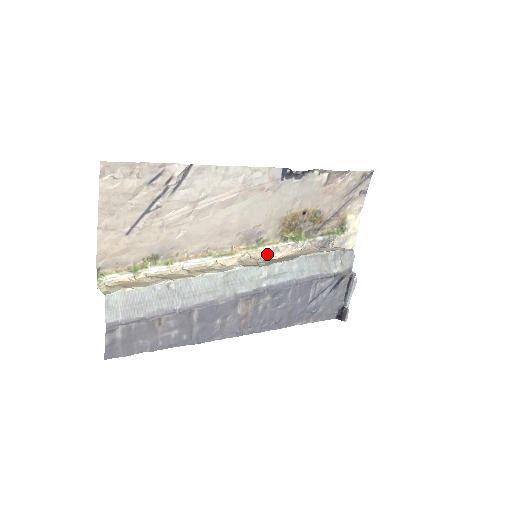
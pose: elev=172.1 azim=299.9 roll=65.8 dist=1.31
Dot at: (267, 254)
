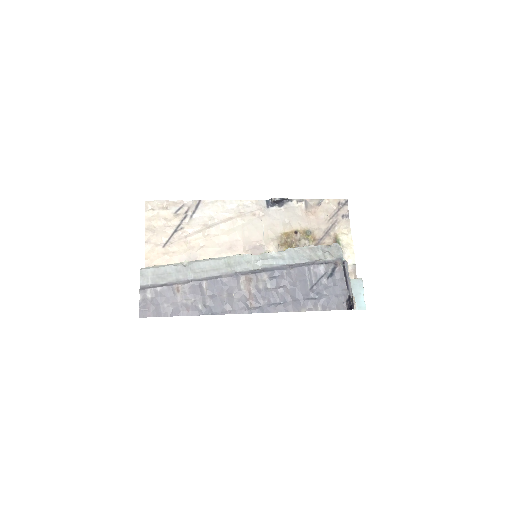
Dot at: occluded
